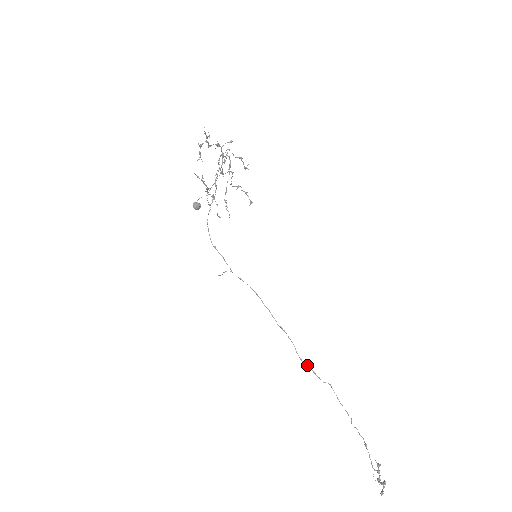
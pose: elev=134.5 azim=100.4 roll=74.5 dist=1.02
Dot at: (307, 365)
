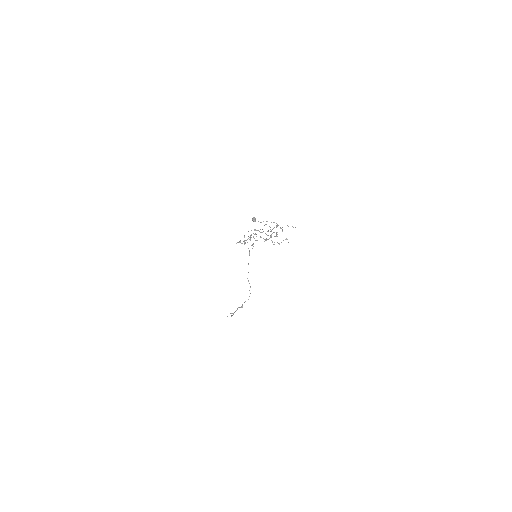
Dot at: (247, 278)
